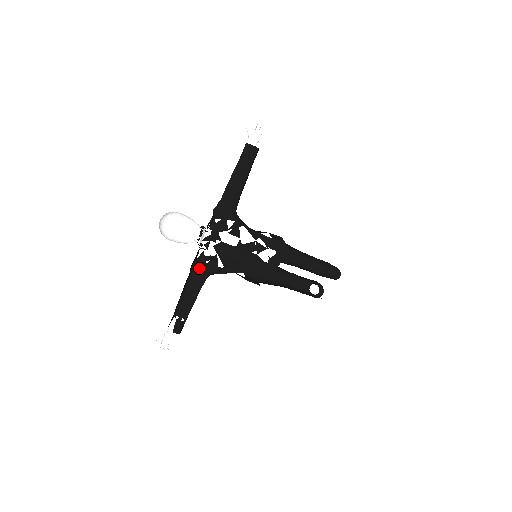
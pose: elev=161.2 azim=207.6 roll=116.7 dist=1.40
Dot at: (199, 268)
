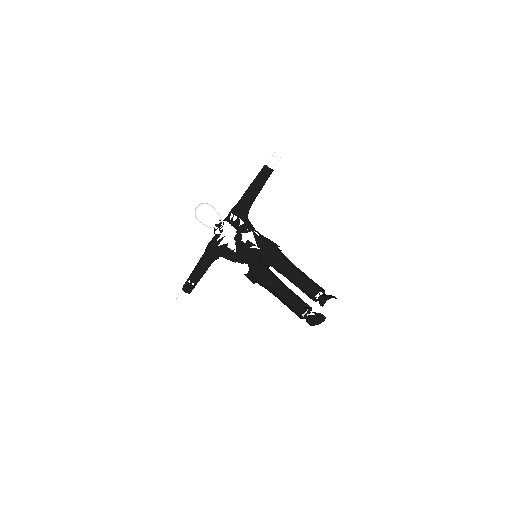
Dot at: occluded
